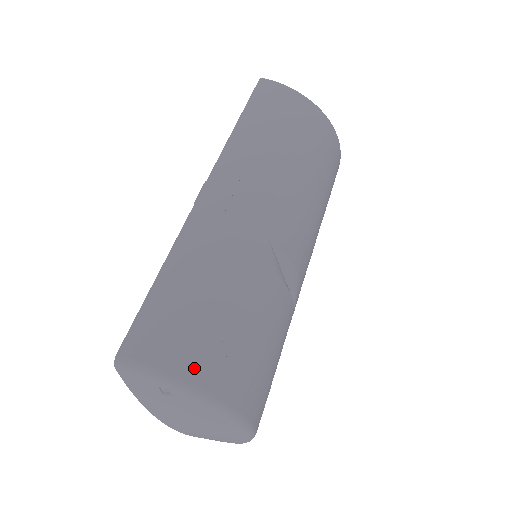
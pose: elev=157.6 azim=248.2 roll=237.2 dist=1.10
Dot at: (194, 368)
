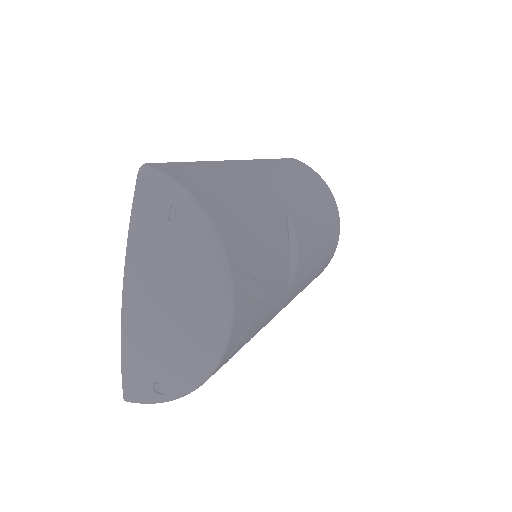
Dot at: (211, 207)
